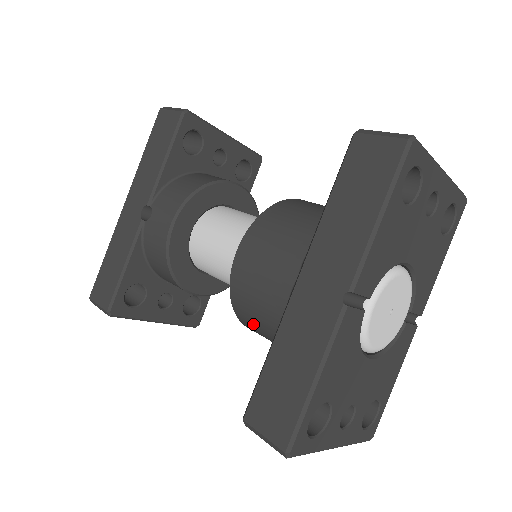
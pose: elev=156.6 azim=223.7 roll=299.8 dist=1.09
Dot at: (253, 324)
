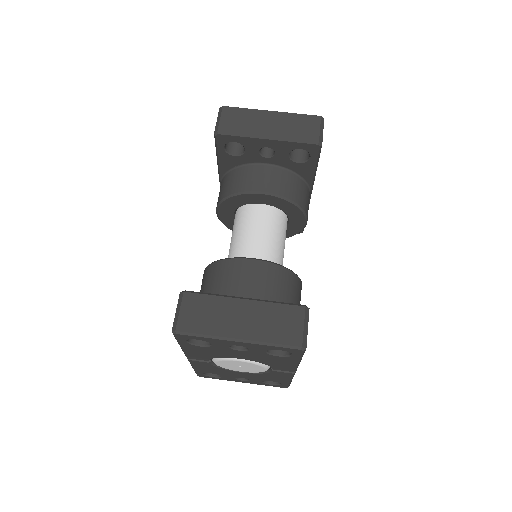
Dot at: occluded
